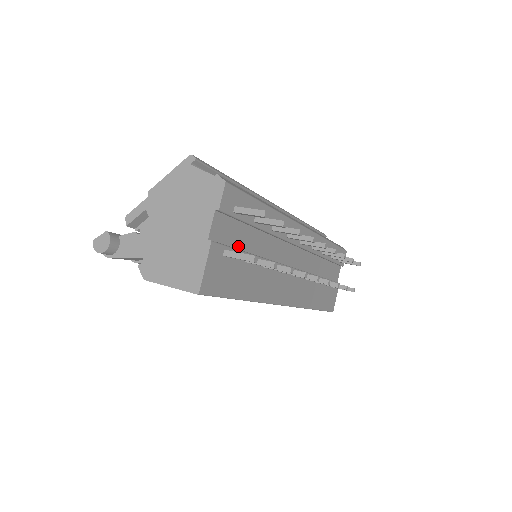
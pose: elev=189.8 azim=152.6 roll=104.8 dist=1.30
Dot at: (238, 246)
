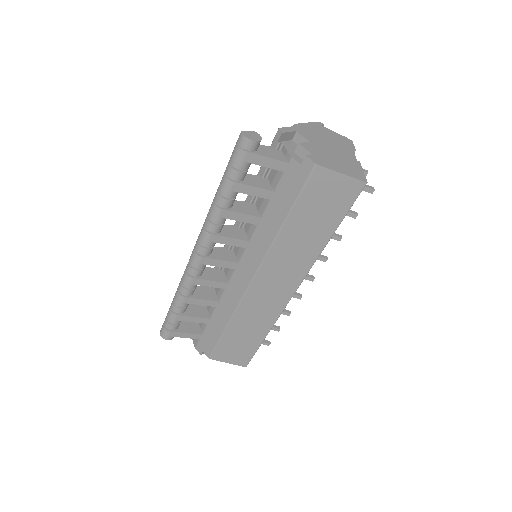
Dot at: occluded
